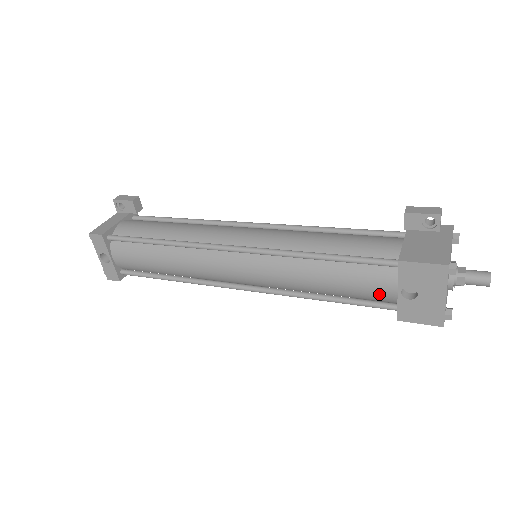
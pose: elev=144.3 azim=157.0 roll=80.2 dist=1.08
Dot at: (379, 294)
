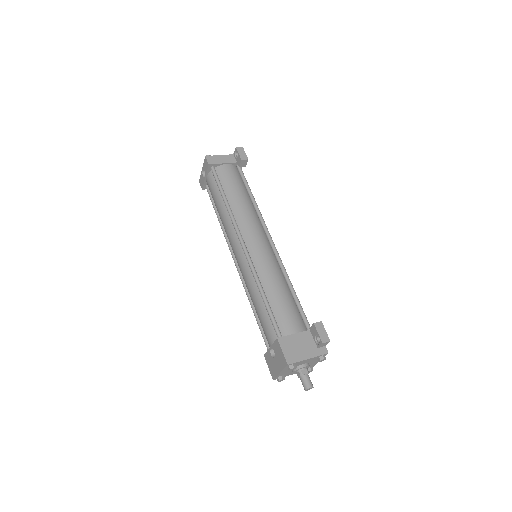
Dot at: (267, 338)
